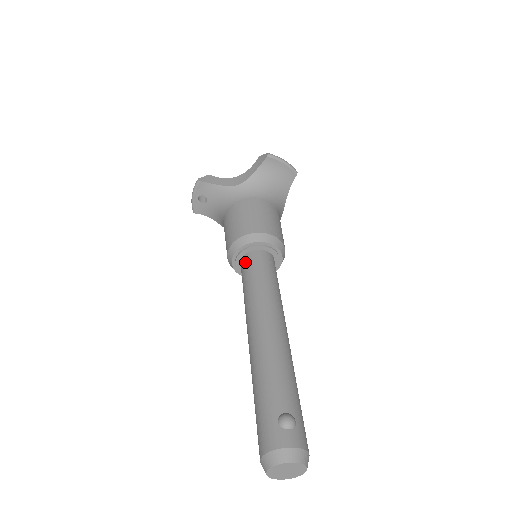
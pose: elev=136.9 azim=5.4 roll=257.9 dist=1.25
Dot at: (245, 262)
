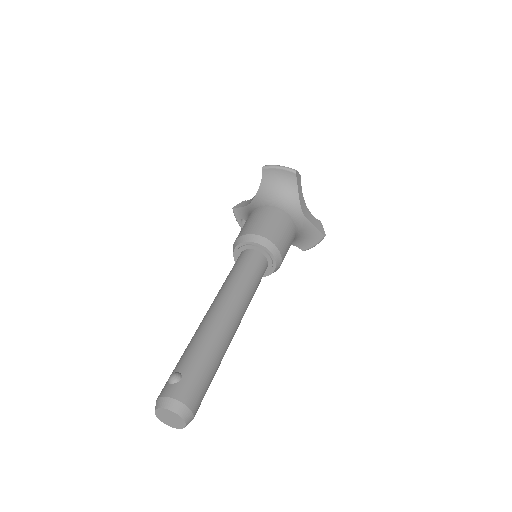
Dot at: occluded
